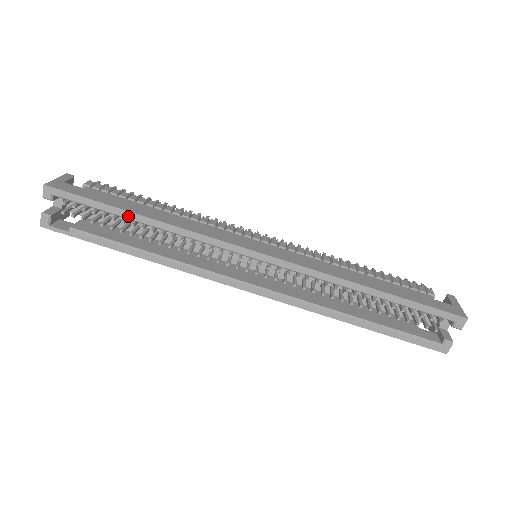
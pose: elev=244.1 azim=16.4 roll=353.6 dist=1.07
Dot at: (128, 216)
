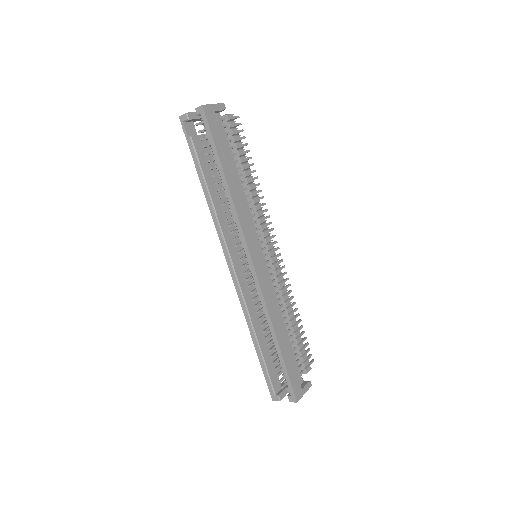
Dot at: (220, 171)
